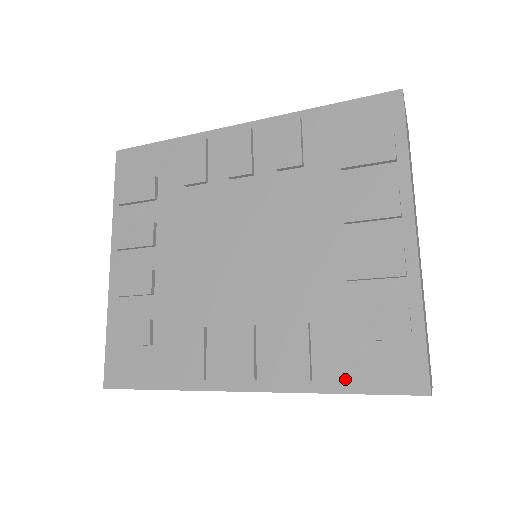
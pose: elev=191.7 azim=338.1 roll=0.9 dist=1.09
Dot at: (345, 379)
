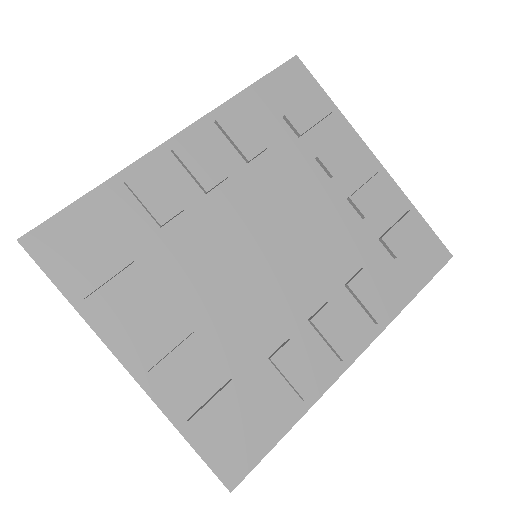
Dot at: (408, 287)
